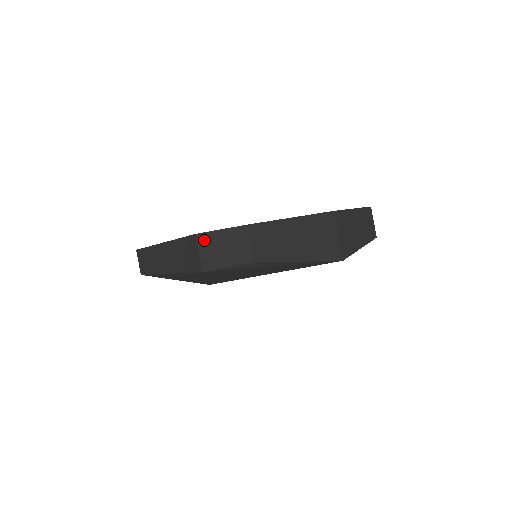
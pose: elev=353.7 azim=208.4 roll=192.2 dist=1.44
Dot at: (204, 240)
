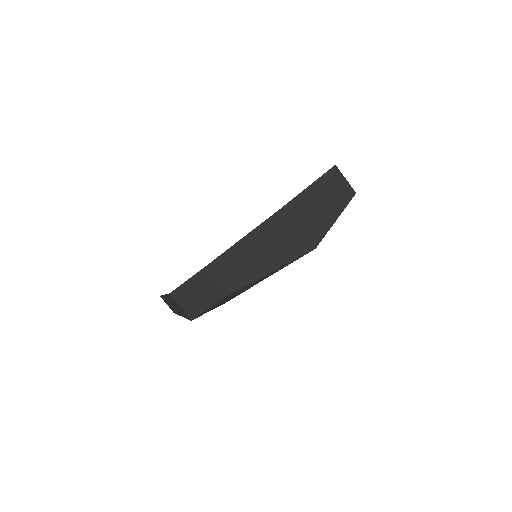
Dot at: (178, 296)
